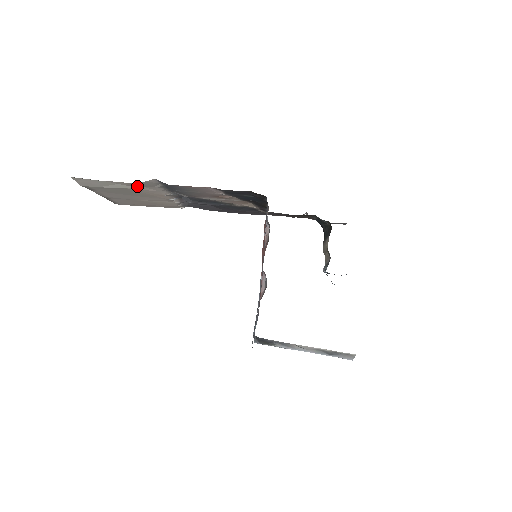
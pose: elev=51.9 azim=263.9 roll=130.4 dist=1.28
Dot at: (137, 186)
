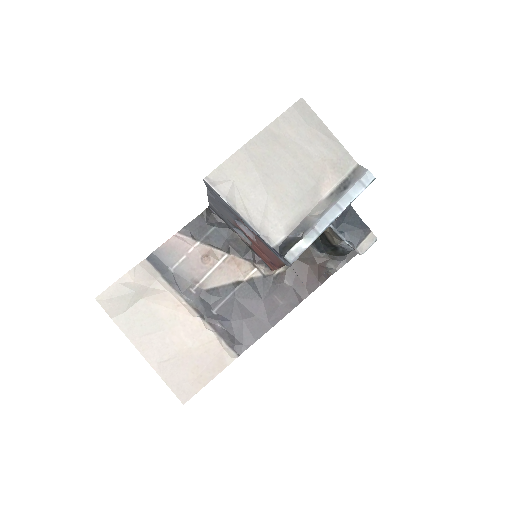
Dot at: (147, 290)
